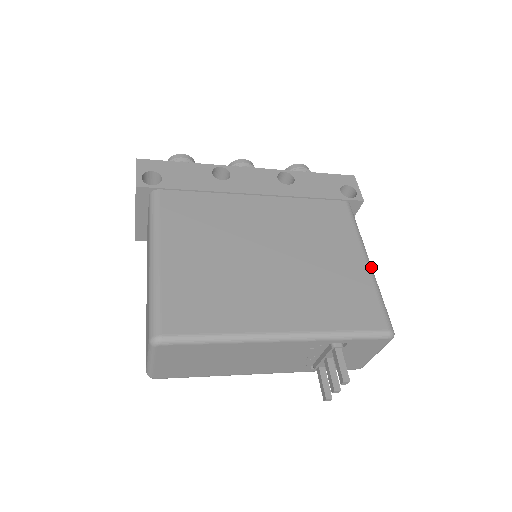
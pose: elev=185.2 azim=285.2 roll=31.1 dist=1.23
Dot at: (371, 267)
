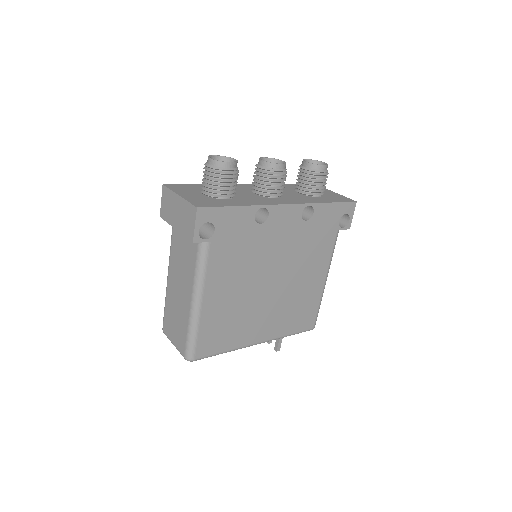
Dot at: occluded
